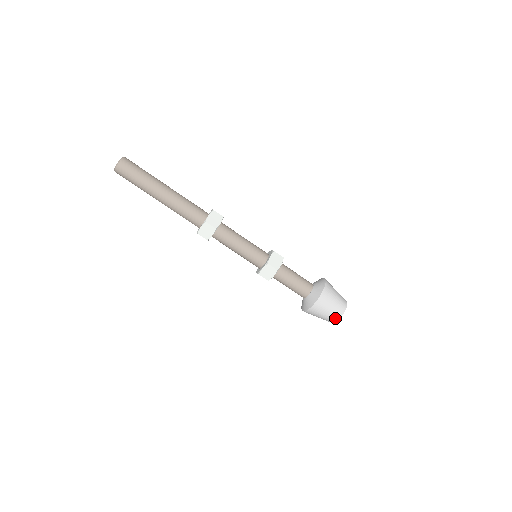
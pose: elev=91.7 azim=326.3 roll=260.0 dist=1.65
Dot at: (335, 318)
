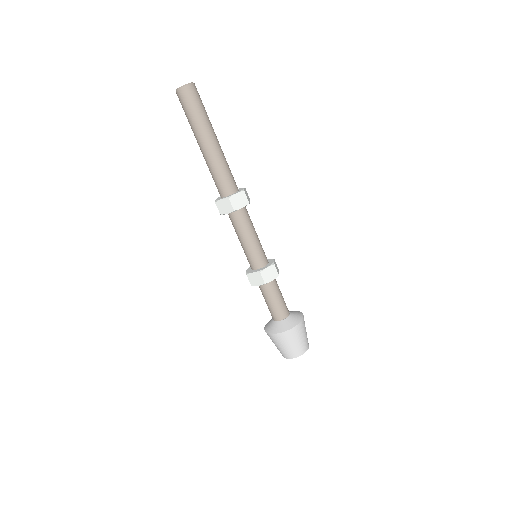
Dot at: (287, 355)
